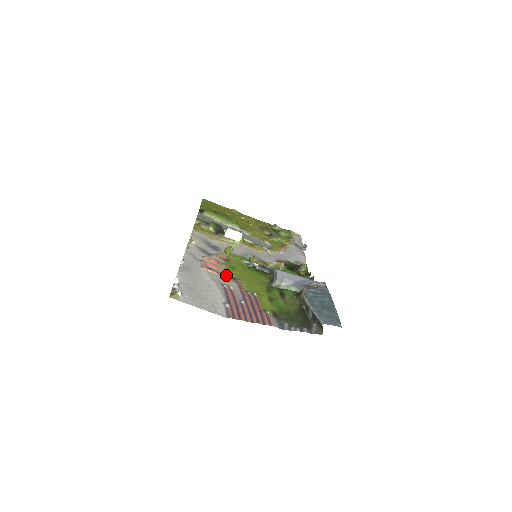
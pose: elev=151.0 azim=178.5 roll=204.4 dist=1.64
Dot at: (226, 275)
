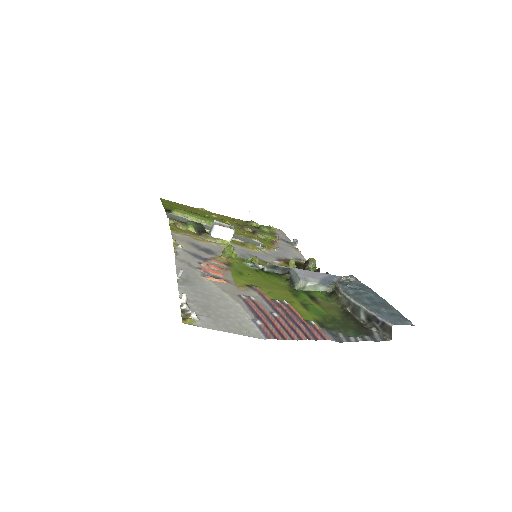
Dot at: (237, 283)
